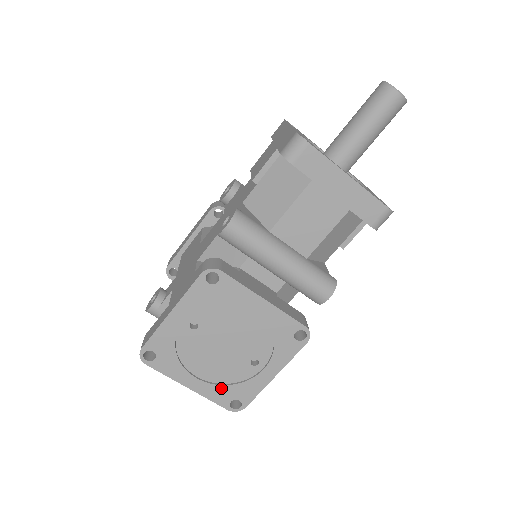
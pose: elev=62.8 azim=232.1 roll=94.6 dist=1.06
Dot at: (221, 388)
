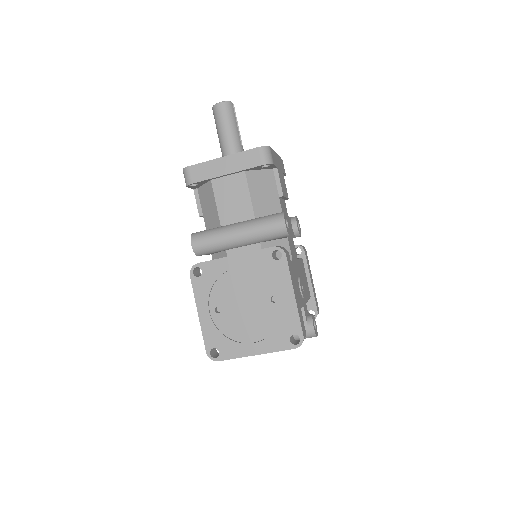
Dot at: (274, 336)
